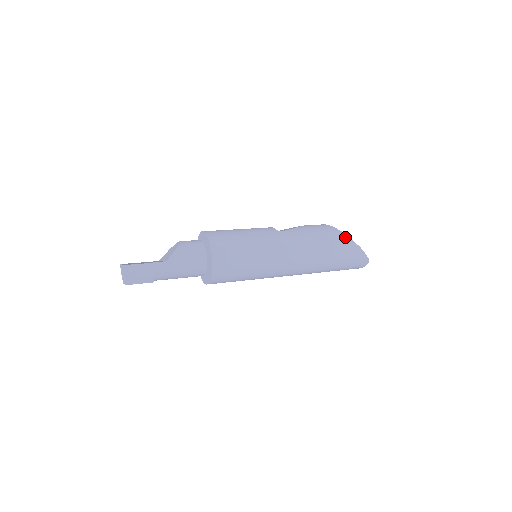
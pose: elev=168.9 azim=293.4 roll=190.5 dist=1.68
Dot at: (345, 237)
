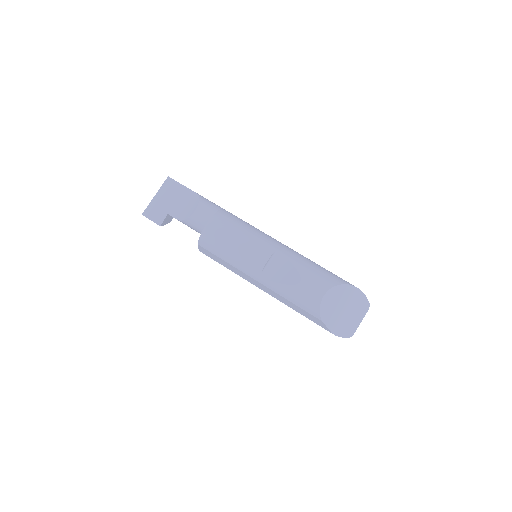
Dot at: (322, 323)
